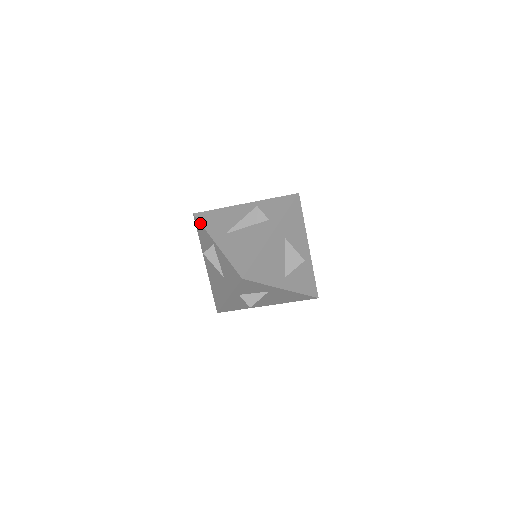
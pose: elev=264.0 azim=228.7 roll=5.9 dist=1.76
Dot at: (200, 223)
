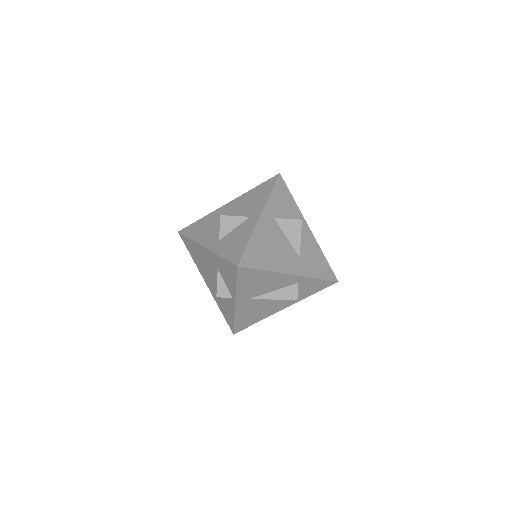
Dot at: (236, 281)
